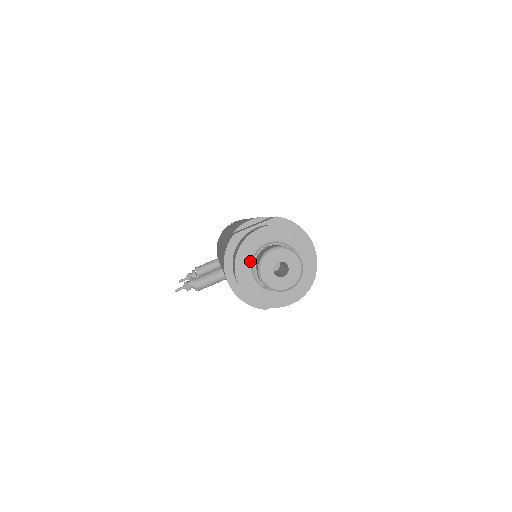
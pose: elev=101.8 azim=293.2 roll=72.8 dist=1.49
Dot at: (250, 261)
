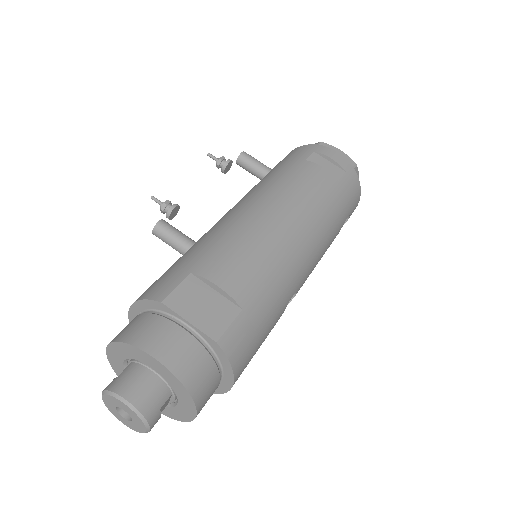
Dot at: (128, 357)
